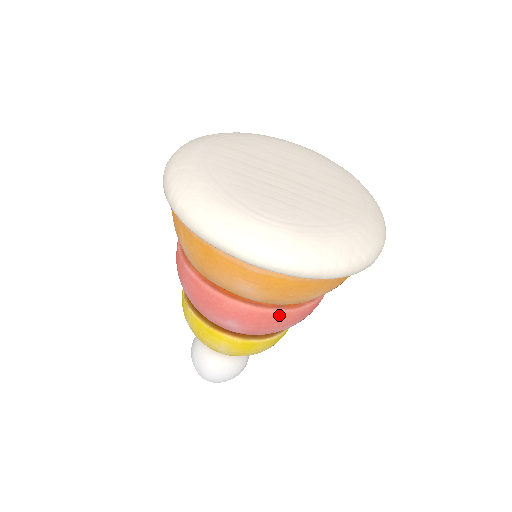
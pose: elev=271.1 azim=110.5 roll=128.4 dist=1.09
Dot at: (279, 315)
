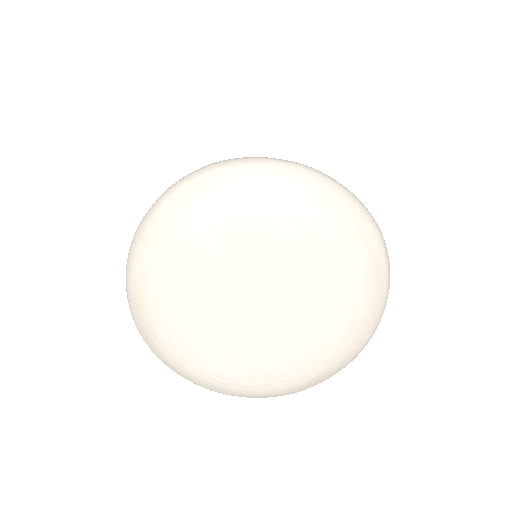
Dot at: occluded
